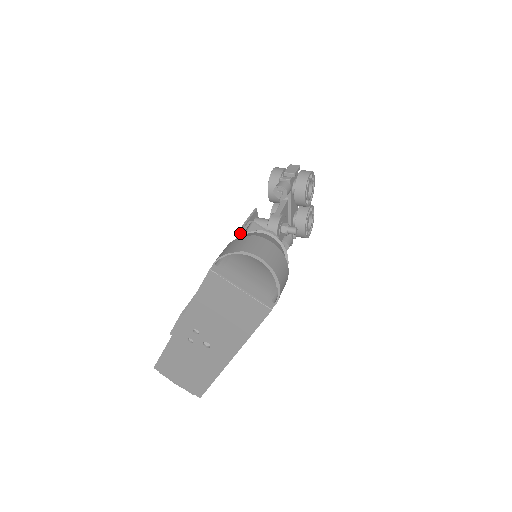
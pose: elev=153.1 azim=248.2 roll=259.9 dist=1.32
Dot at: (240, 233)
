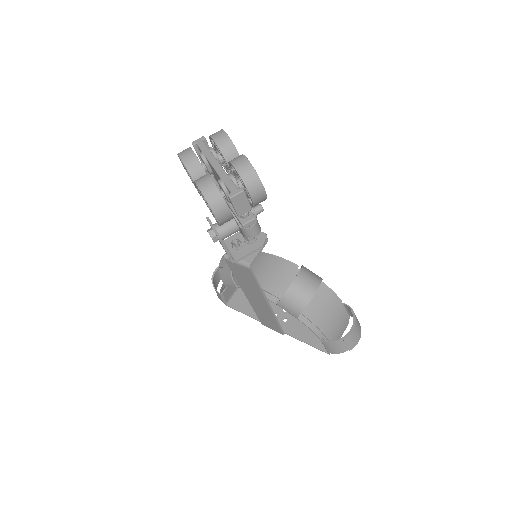
Dot at: (256, 282)
